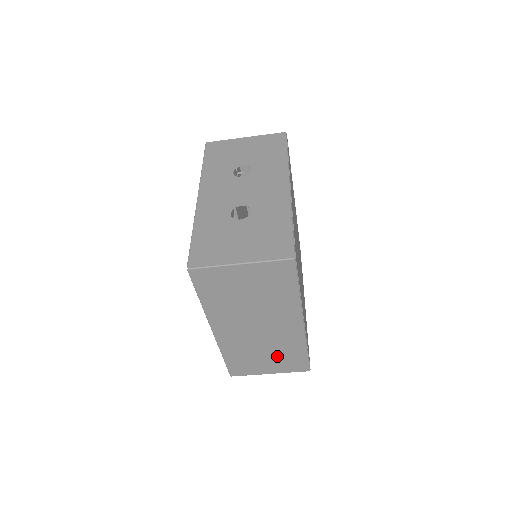
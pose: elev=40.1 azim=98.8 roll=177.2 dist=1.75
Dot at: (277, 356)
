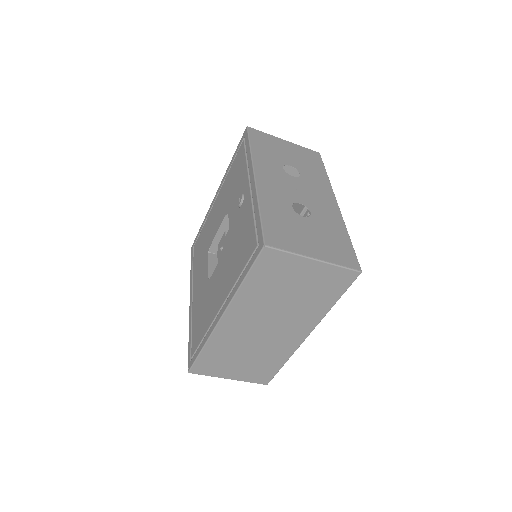
Dot at: (254, 362)
